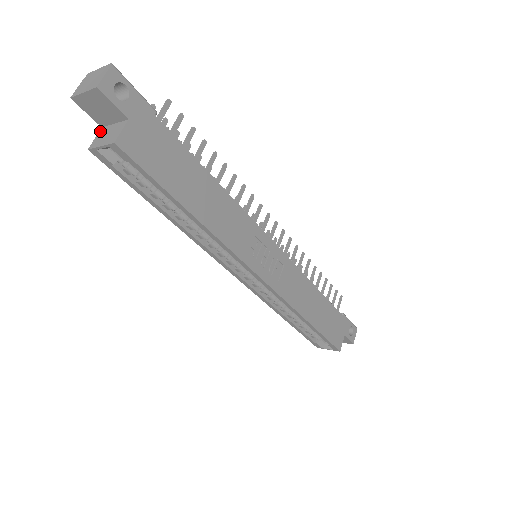
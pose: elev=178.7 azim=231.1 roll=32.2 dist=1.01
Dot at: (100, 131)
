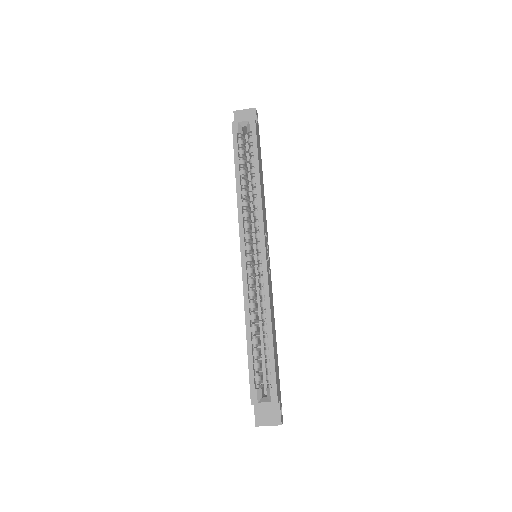
Dot at: occluded
